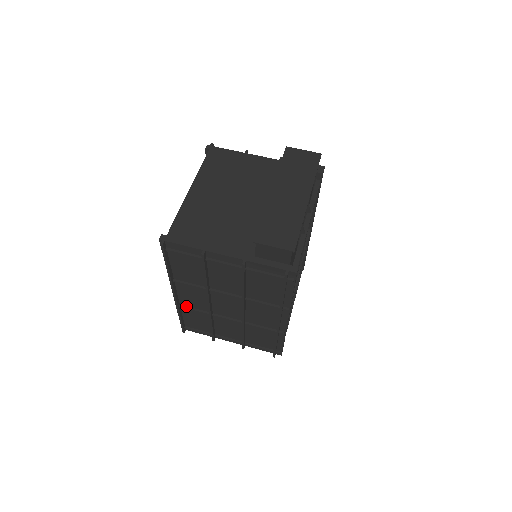
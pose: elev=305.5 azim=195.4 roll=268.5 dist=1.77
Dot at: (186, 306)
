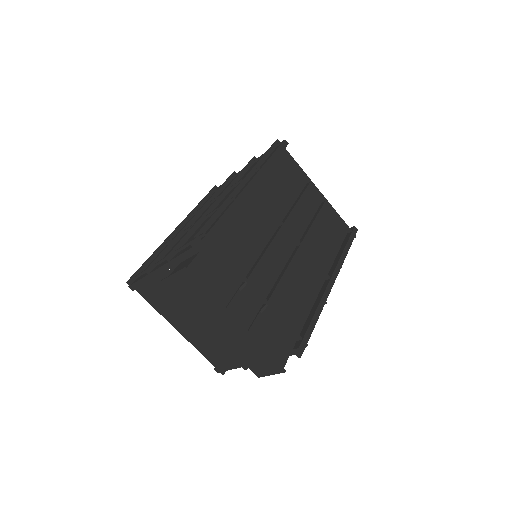
Dot at: occluded
